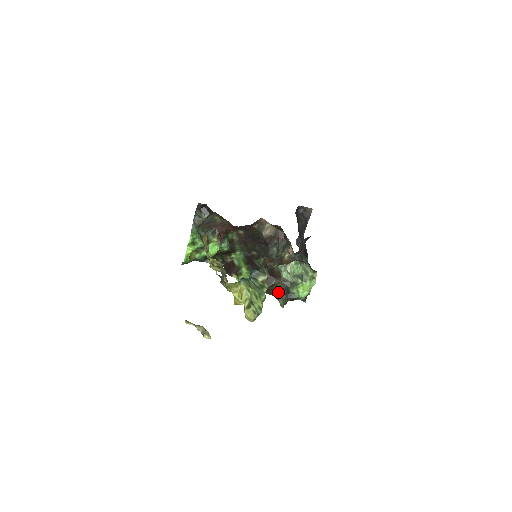
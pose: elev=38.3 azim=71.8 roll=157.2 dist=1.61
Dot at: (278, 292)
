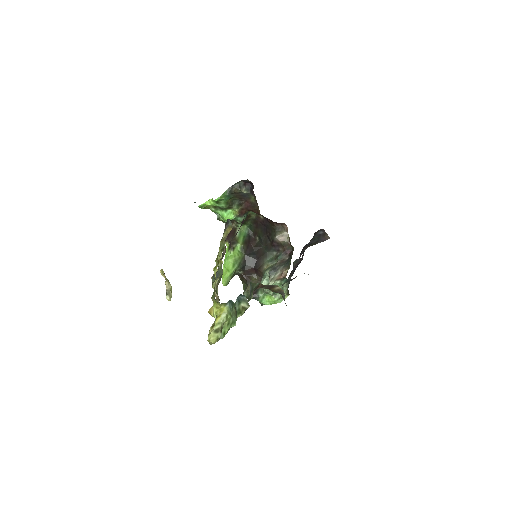
Dot at: (249, 286)
